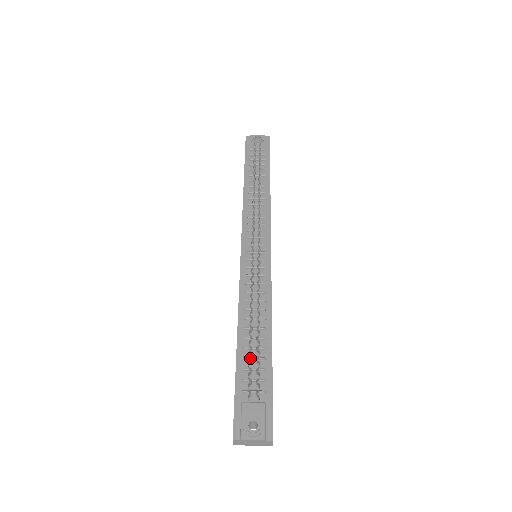
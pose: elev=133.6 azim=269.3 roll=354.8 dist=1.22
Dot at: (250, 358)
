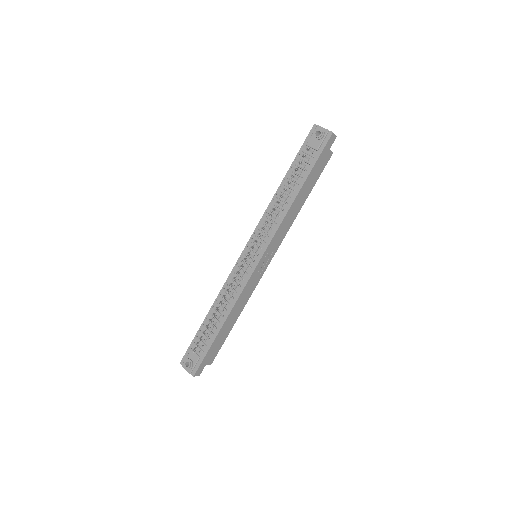
Dot at: (200, 332)
